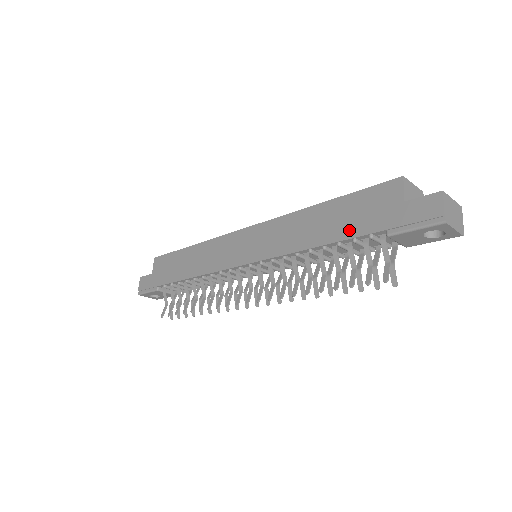
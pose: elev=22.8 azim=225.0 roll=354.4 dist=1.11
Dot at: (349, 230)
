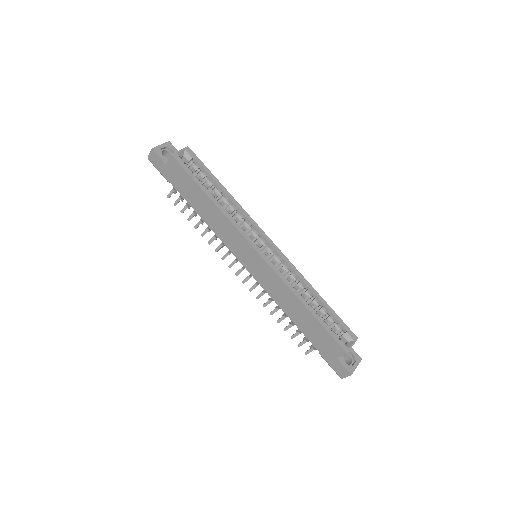
Dot at: (308, 334)
